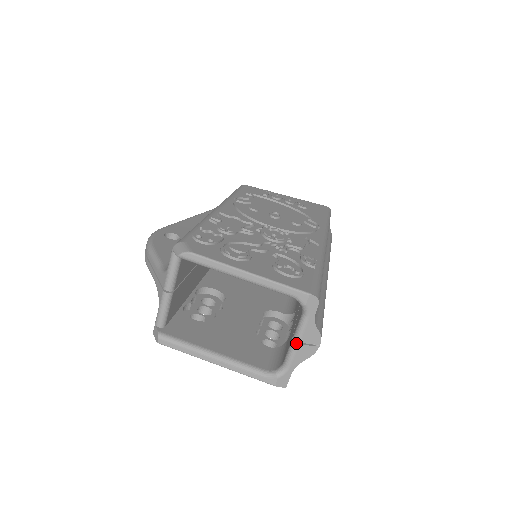
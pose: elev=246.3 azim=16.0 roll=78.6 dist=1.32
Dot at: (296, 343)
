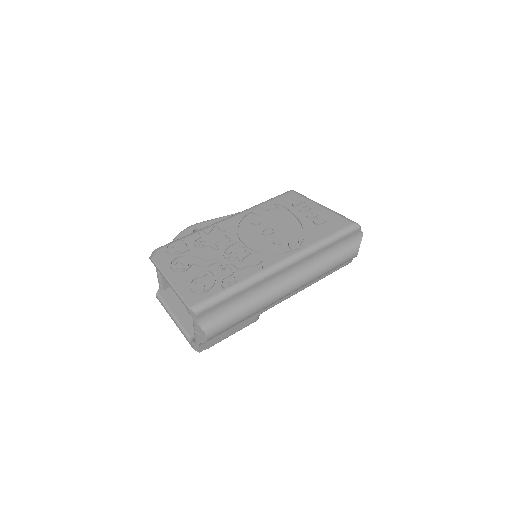
Dot at: (194, 331)
